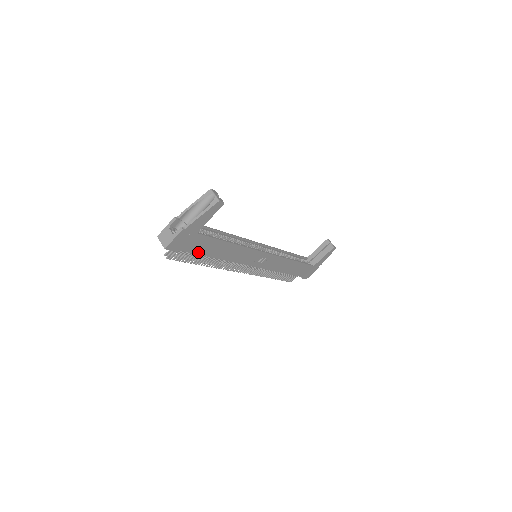
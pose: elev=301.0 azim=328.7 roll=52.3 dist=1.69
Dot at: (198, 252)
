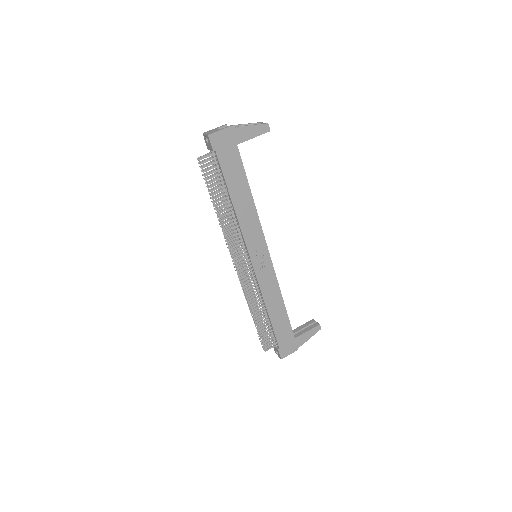
Dot at: (225, 174)
